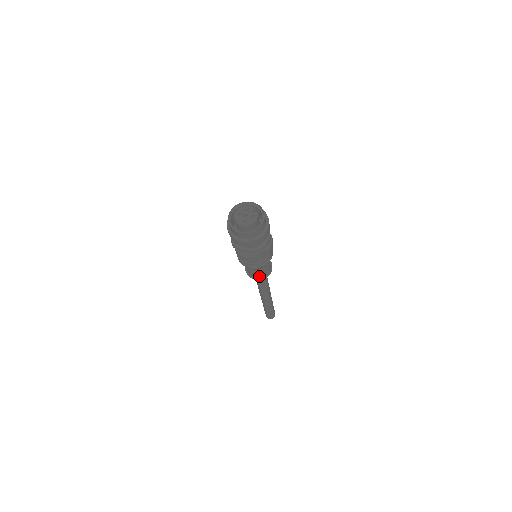
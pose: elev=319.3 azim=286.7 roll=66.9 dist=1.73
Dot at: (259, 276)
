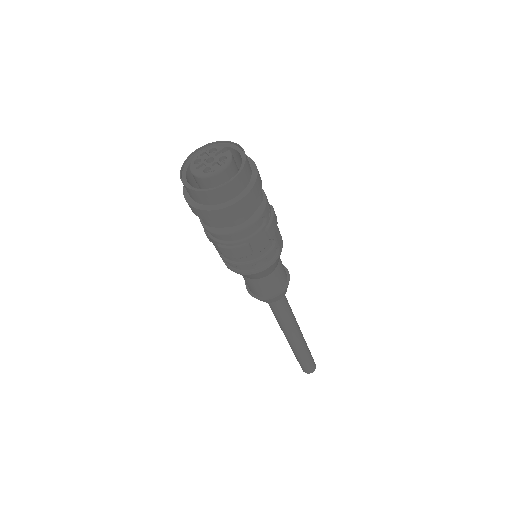
Dot at: (269, 292)
